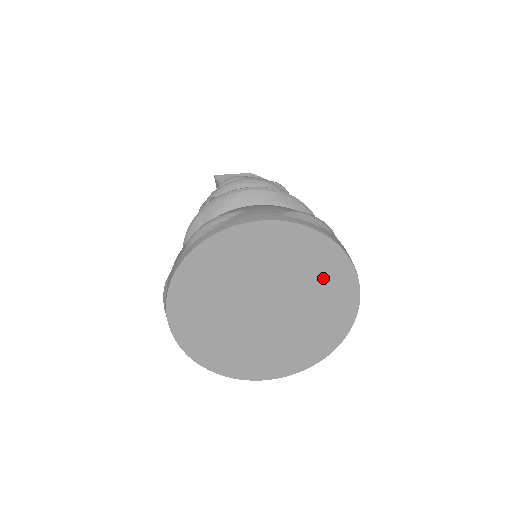
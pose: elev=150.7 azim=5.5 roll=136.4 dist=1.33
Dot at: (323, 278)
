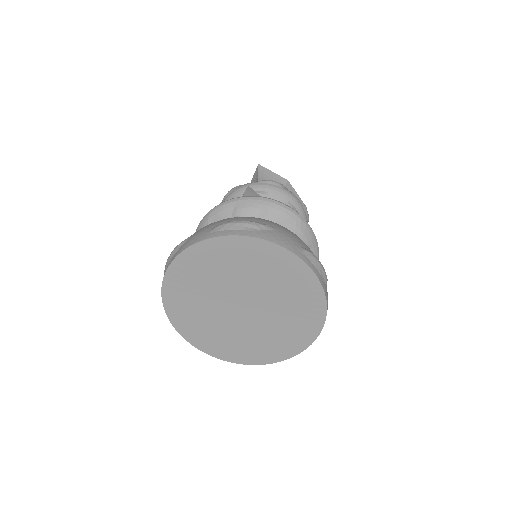
Dot at: (299, 311)
